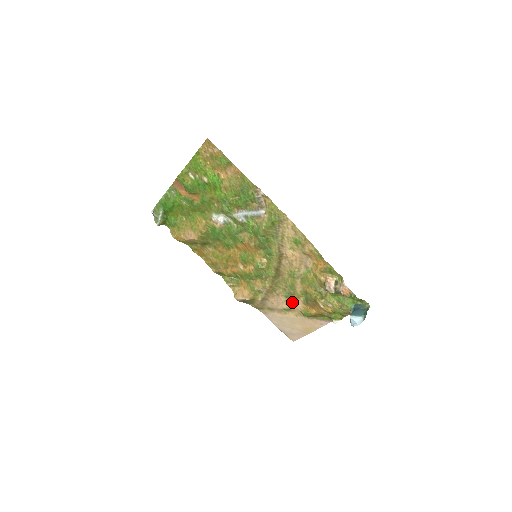
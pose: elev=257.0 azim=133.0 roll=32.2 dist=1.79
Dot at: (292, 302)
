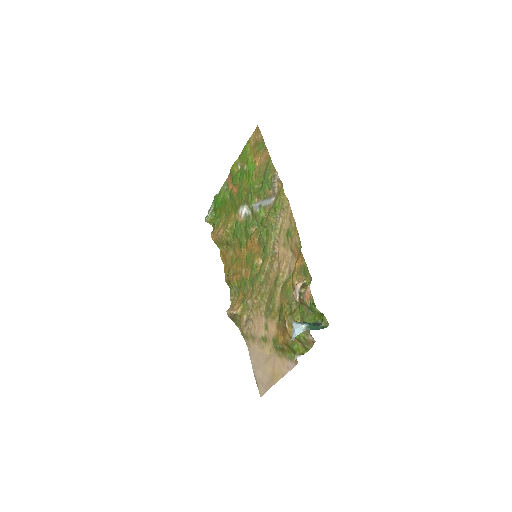
Dot at: (269, 325)
